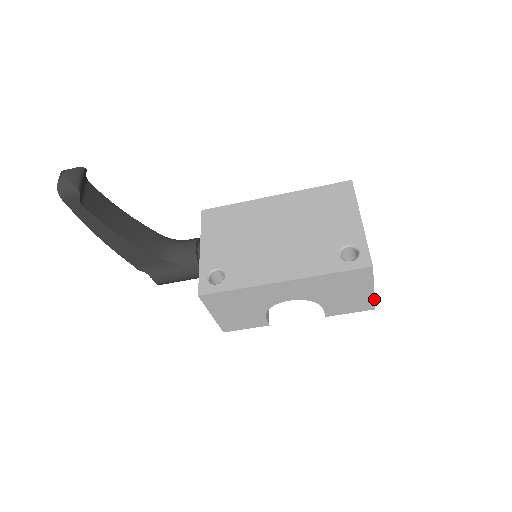
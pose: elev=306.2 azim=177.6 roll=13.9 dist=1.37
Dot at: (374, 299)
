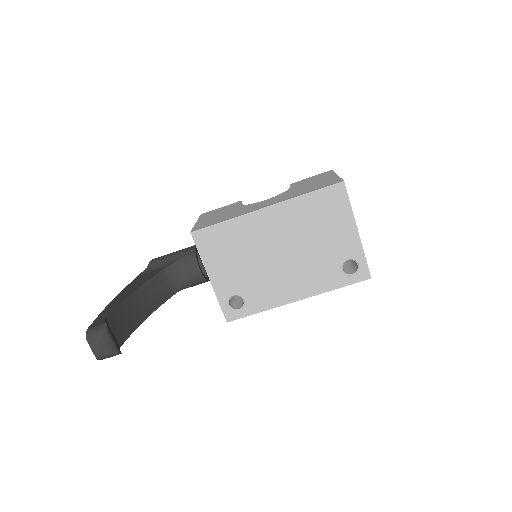
Dot at: occluded
